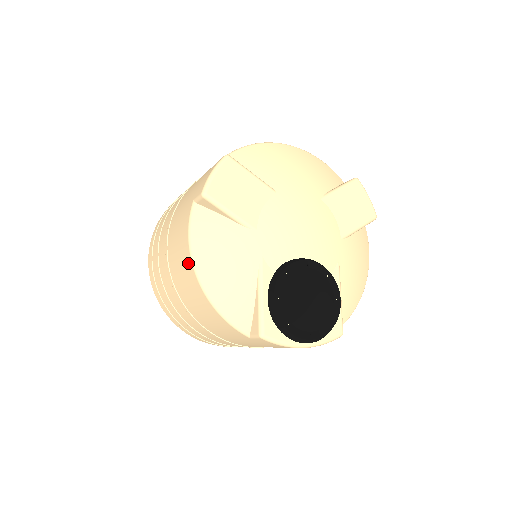
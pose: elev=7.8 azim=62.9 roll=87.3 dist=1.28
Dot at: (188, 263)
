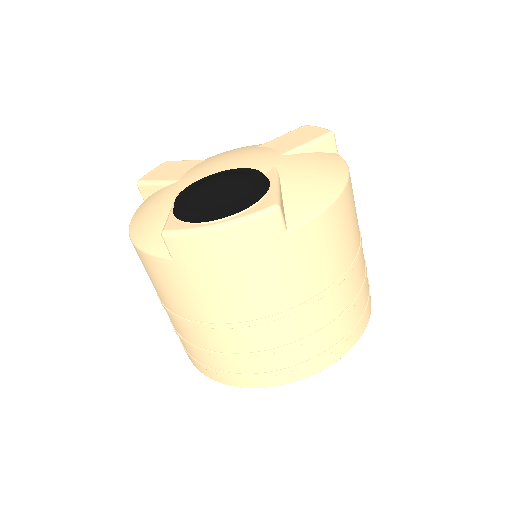
Dot at: occluded
